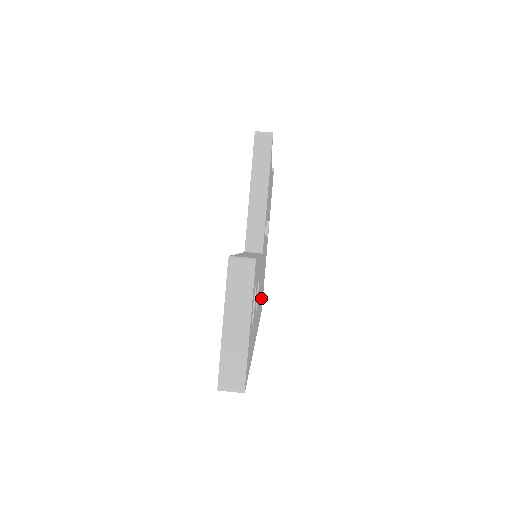
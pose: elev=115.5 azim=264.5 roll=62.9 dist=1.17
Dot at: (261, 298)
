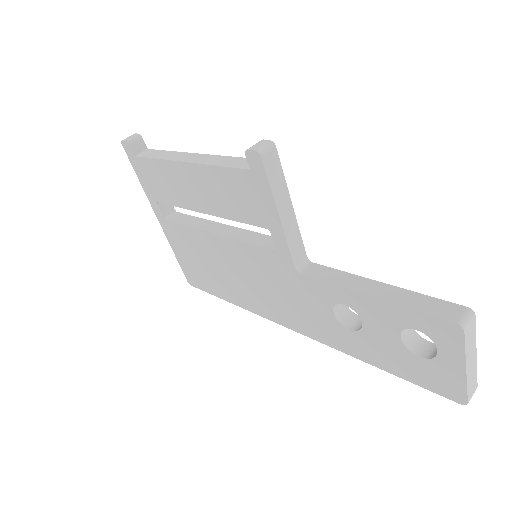
Dot at: occluded
